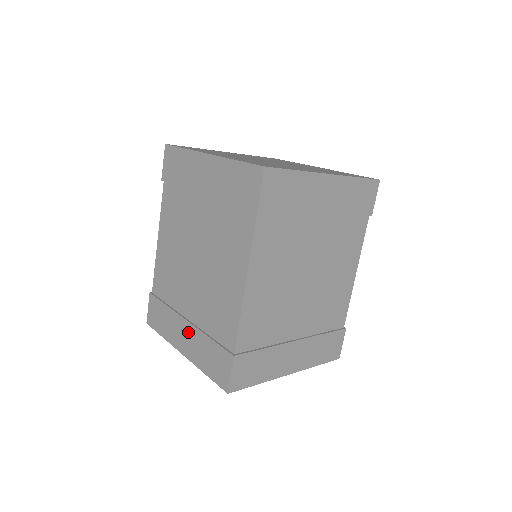
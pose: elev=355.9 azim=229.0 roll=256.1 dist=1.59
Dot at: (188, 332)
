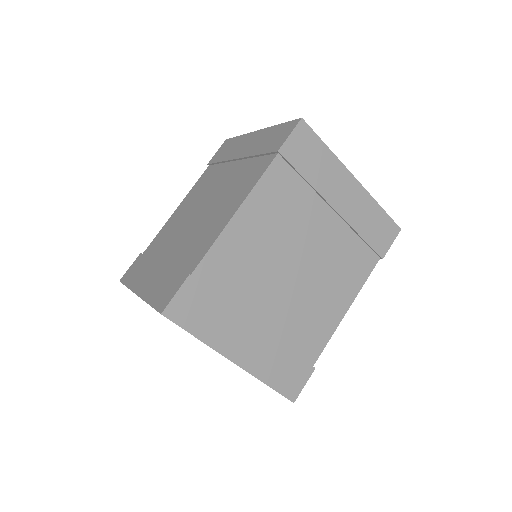
Dot at: (156, 271)
